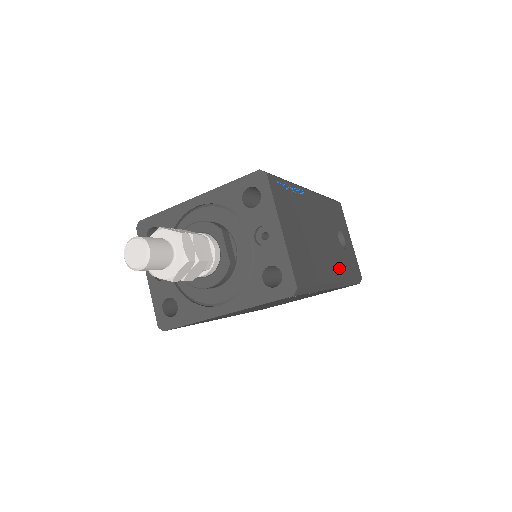
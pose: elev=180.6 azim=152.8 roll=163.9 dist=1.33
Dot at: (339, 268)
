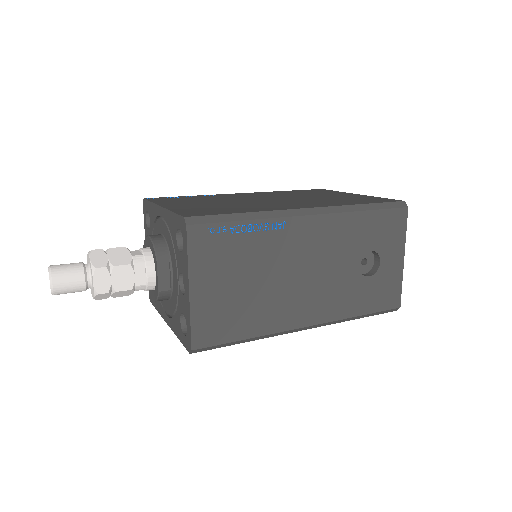
Dot at: (330, 306)
